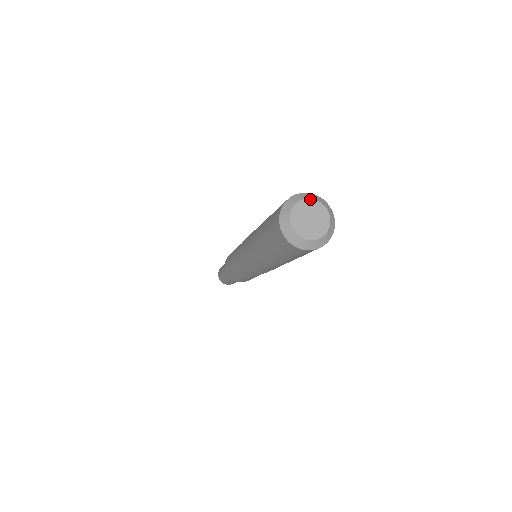
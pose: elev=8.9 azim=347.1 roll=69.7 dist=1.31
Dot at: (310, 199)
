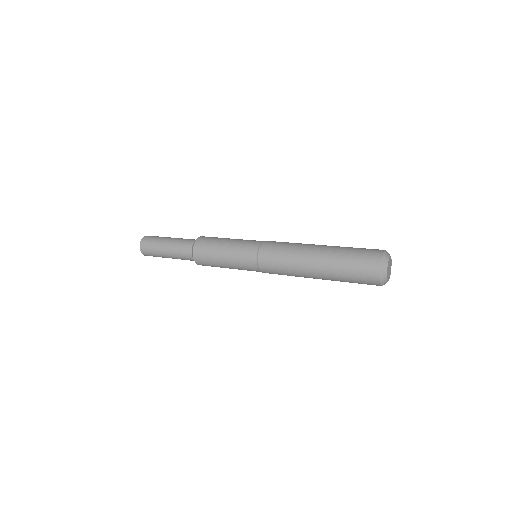
Dot at: (391, 259)
